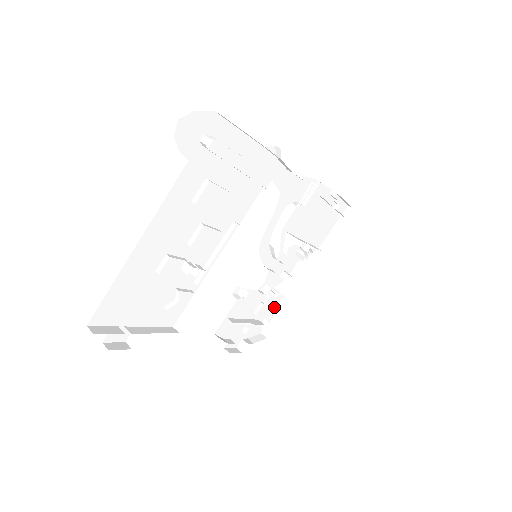
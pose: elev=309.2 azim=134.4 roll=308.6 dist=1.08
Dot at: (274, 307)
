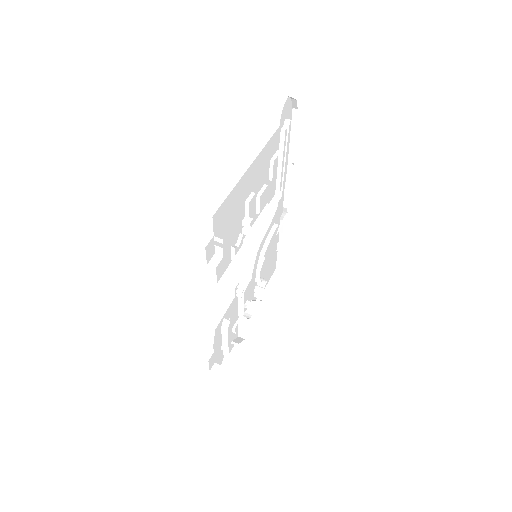
Dot at: (233, 341)
